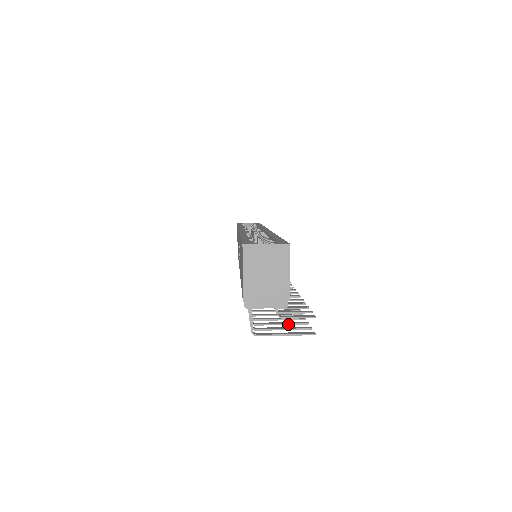
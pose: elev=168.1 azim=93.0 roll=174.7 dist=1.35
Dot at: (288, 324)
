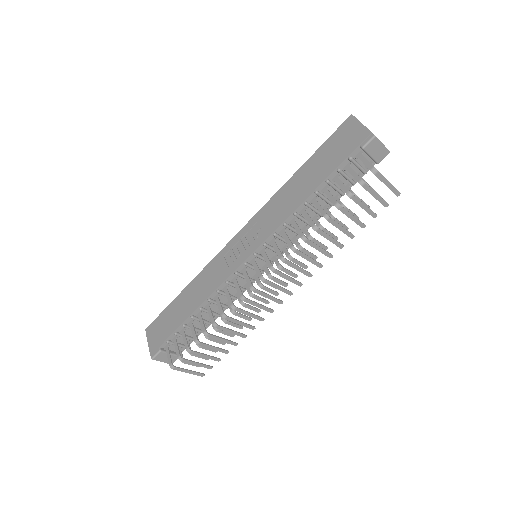
Dot at: (368, 207)
